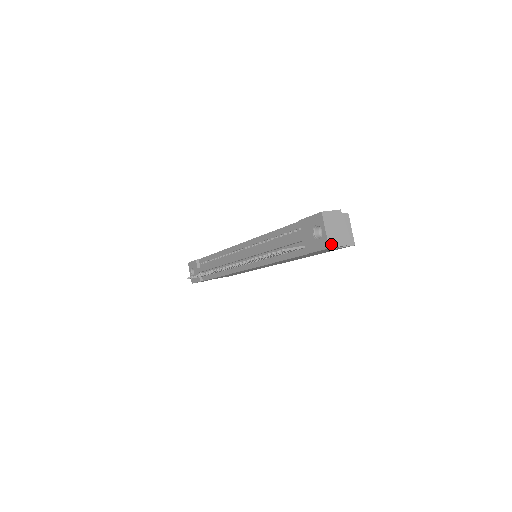
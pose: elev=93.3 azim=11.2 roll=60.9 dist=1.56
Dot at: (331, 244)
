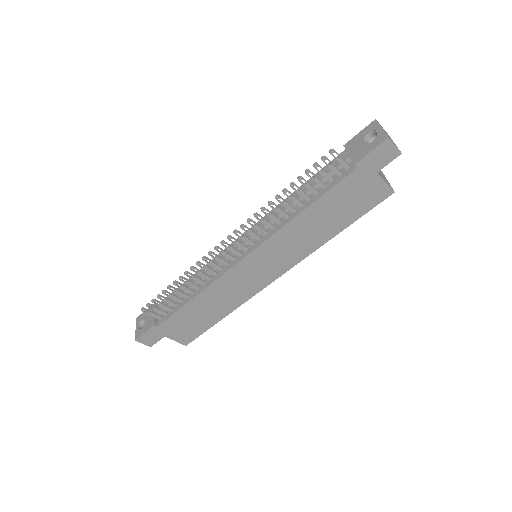
Dot at: (389, 138)
